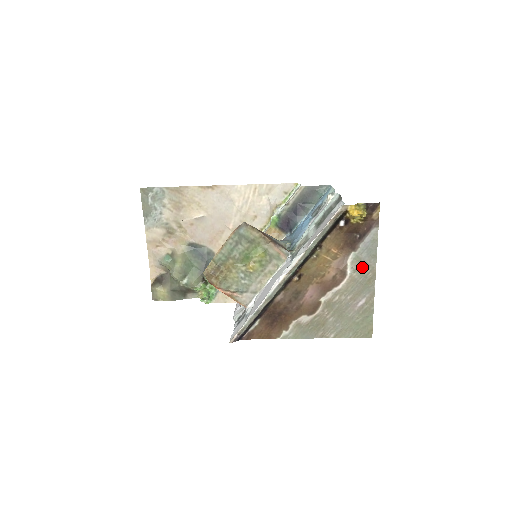
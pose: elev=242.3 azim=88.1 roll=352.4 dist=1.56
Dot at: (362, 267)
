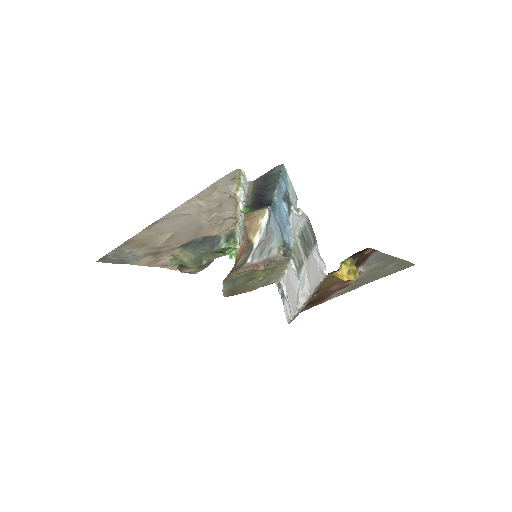
Dot at: (377, 263)
